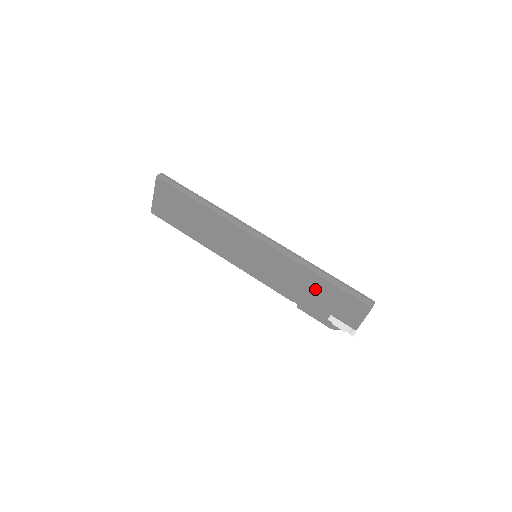
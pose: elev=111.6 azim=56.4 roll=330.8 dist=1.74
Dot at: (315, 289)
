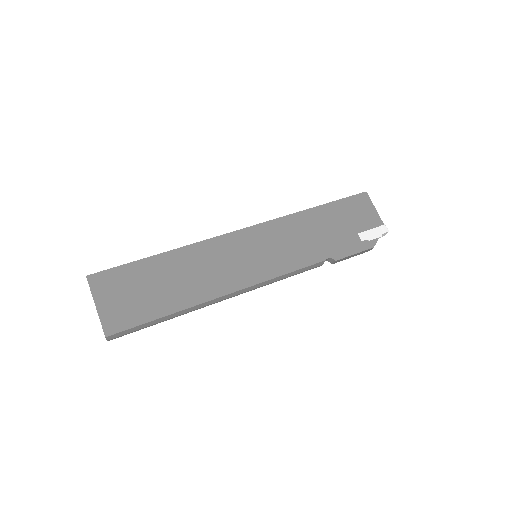
Dot at: (324, 223)
